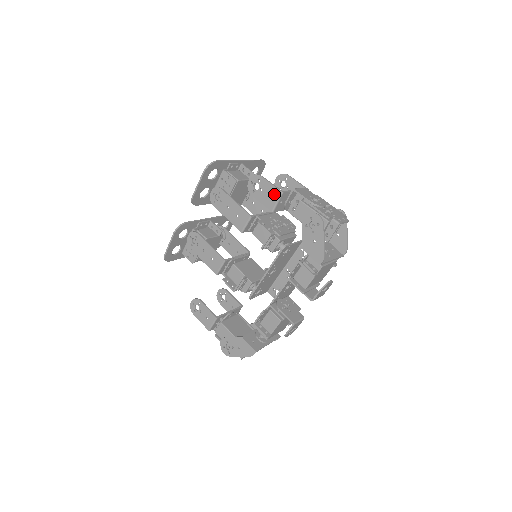
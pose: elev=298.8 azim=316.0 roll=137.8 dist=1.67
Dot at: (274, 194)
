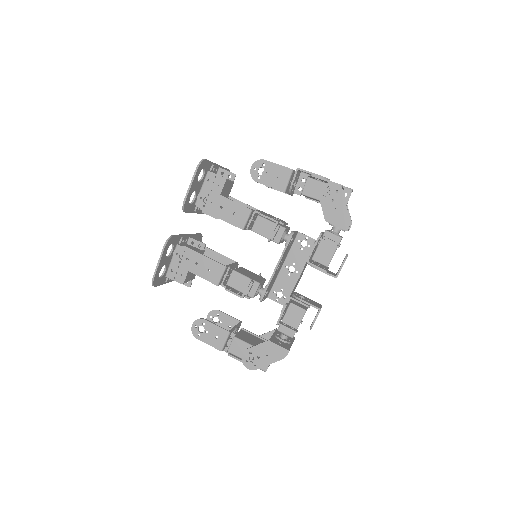
Dot at: (284, 174)
